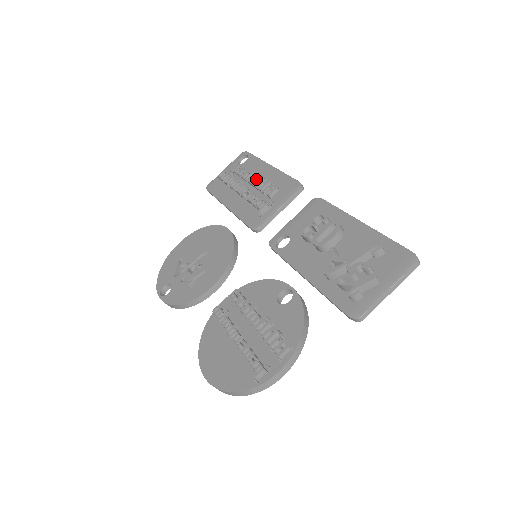
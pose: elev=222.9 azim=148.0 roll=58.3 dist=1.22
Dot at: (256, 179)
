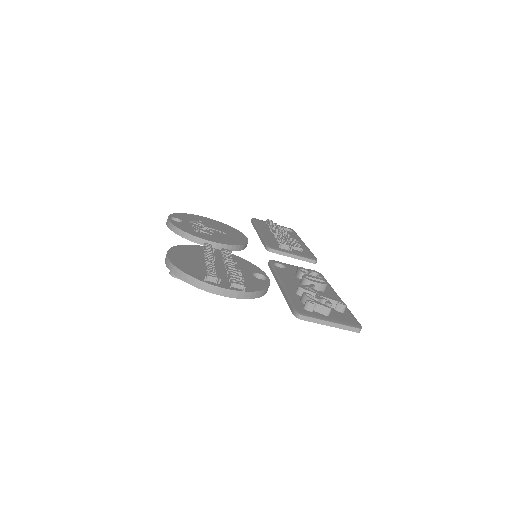
Dot at: occluded
